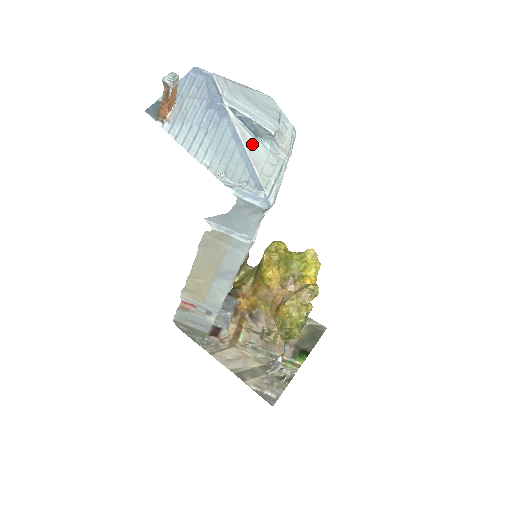
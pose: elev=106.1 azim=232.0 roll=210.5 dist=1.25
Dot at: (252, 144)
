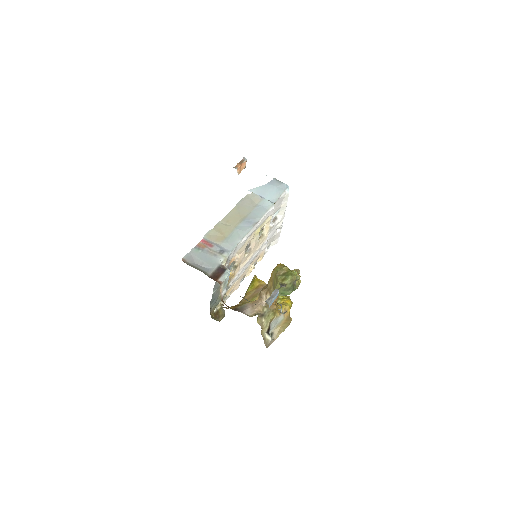
Dot at: occluded
